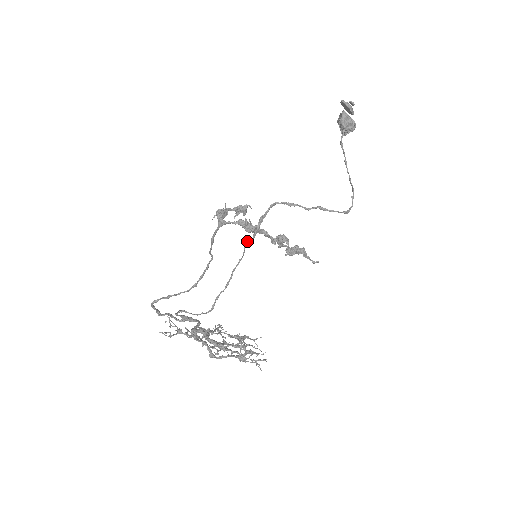
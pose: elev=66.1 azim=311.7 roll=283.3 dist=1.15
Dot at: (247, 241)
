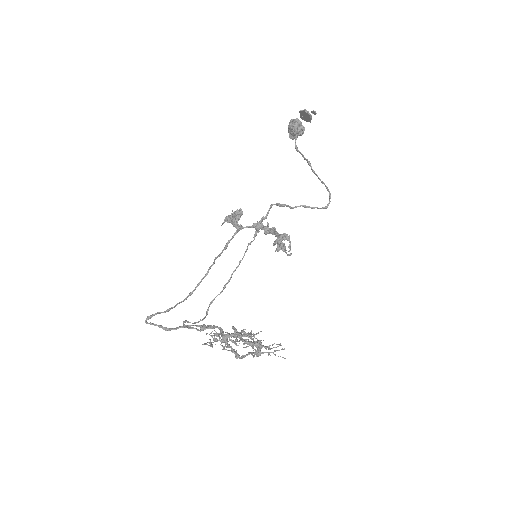
Dot at: (250, 243)
